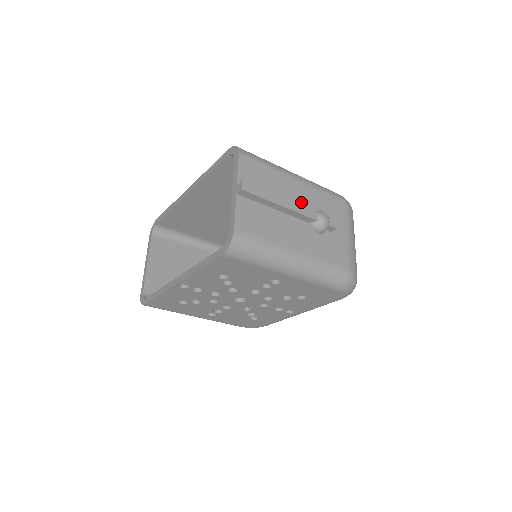
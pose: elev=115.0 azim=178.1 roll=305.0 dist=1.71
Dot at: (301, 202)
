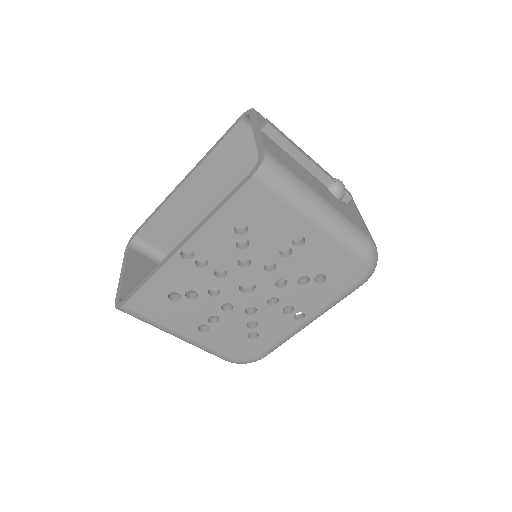
Dot at: occluded
